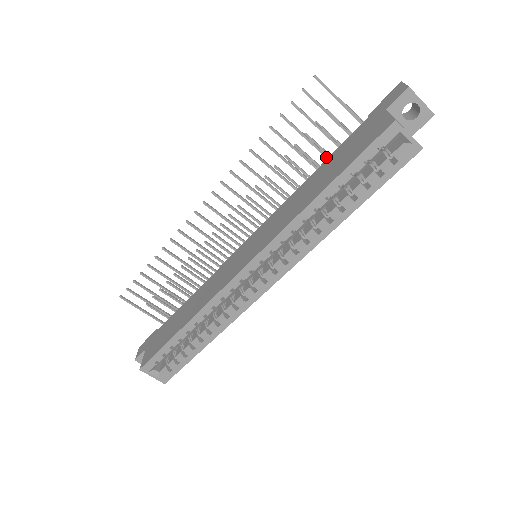
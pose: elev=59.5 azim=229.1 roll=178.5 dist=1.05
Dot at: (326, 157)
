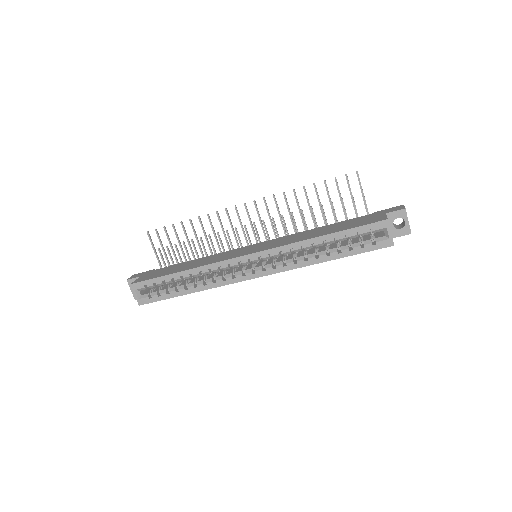
Dot at: (336, 222)
